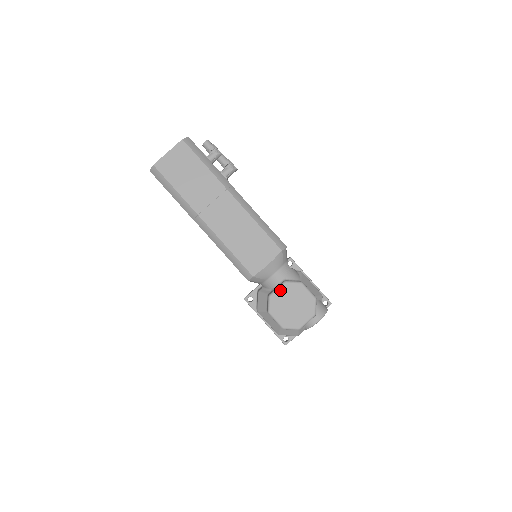
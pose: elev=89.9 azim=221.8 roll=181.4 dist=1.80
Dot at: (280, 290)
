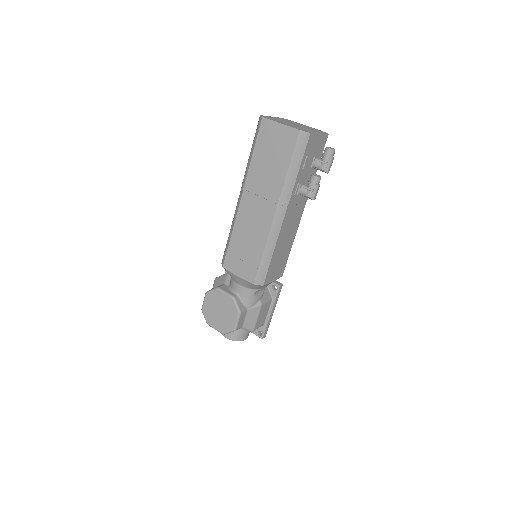
Dot at: (225, 296)
